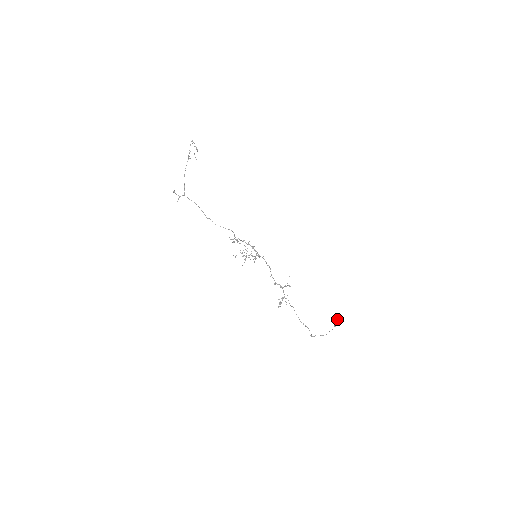
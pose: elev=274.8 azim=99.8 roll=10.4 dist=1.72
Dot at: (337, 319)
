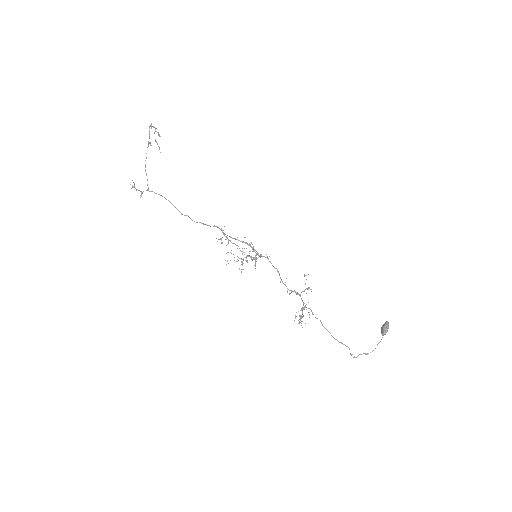
Dot at: (384, 324)
